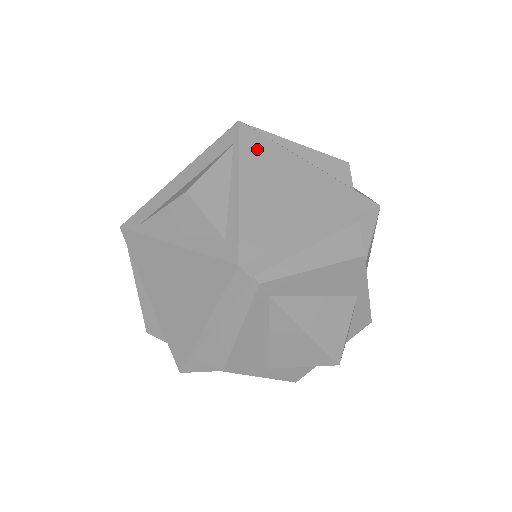
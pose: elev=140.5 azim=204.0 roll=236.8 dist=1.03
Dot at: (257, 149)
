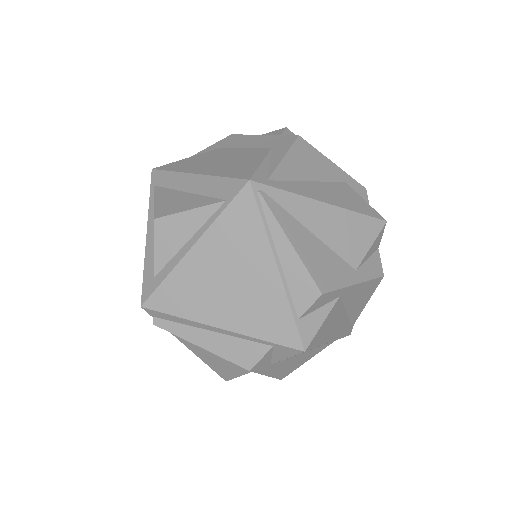
Dot at: (239, 223)
